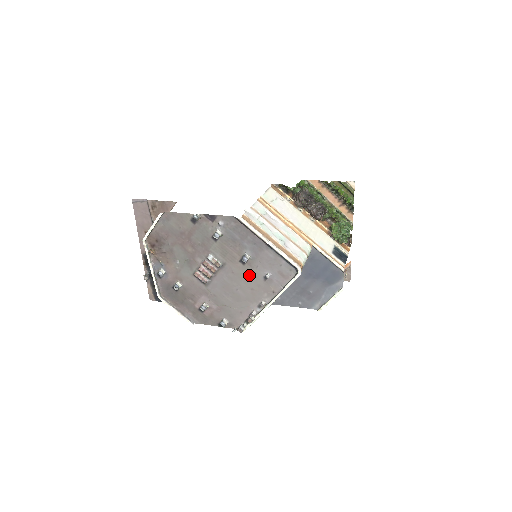
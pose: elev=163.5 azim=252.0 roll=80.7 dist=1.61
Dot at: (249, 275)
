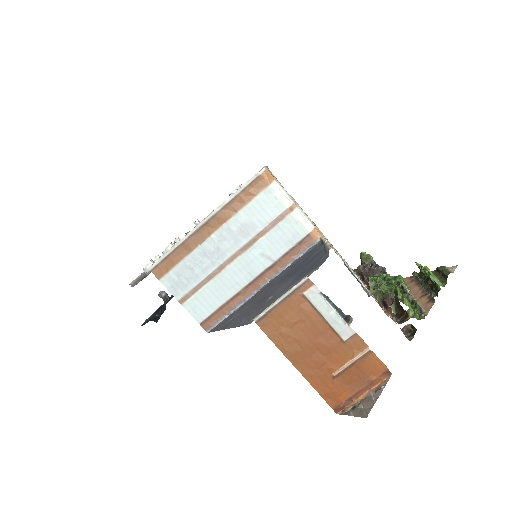
Dot at: occluded
